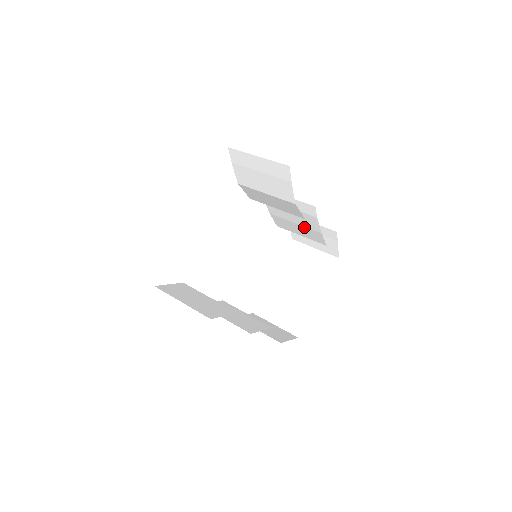
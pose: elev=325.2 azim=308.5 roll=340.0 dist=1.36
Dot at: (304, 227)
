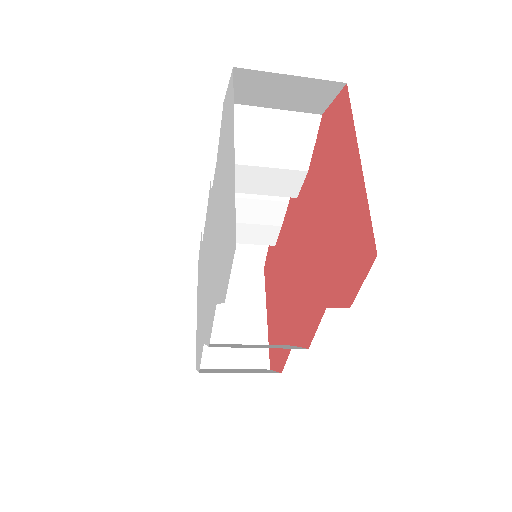
Dot at: (257, 225)
